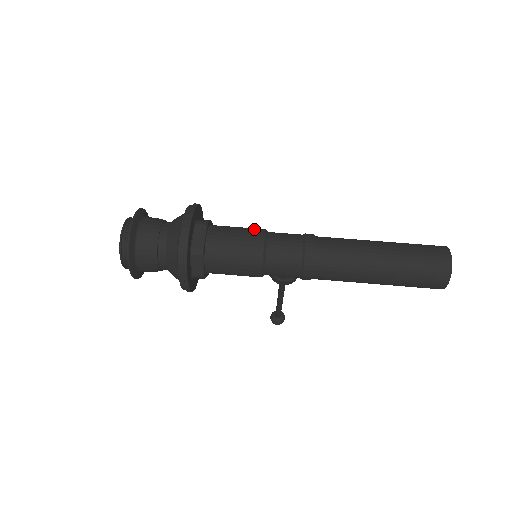
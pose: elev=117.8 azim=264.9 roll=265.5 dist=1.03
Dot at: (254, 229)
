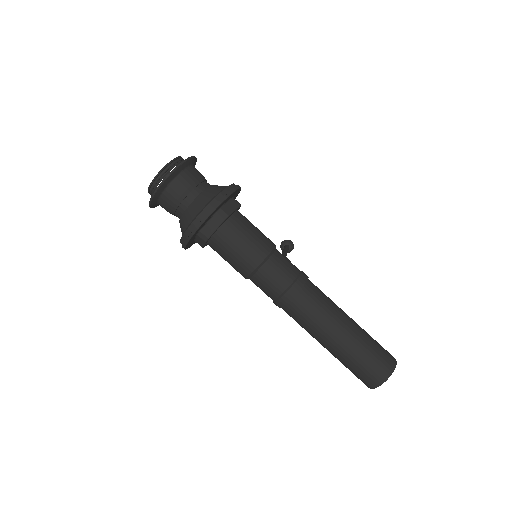
Dot at: (262, 245)
